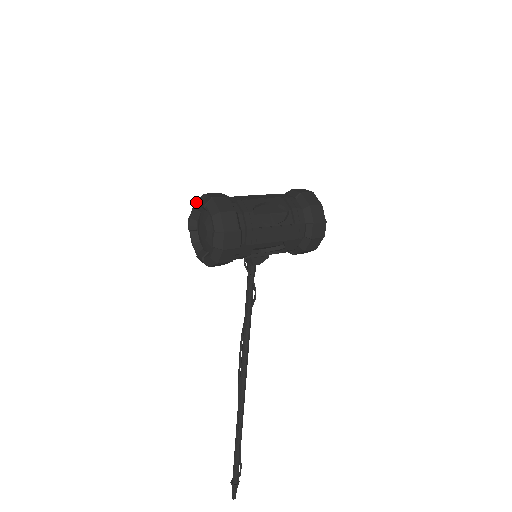
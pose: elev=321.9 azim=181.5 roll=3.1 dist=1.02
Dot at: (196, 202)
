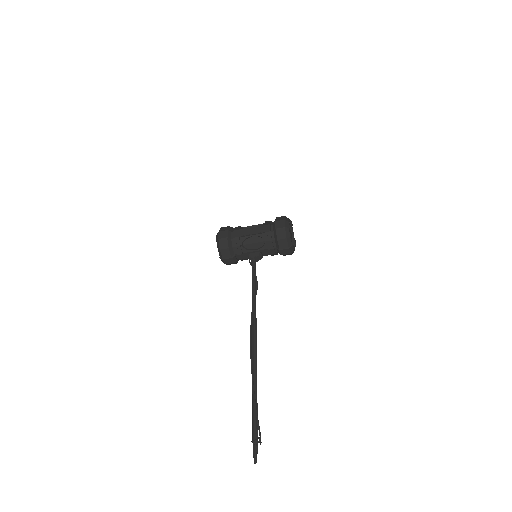
Dot at: occluded
